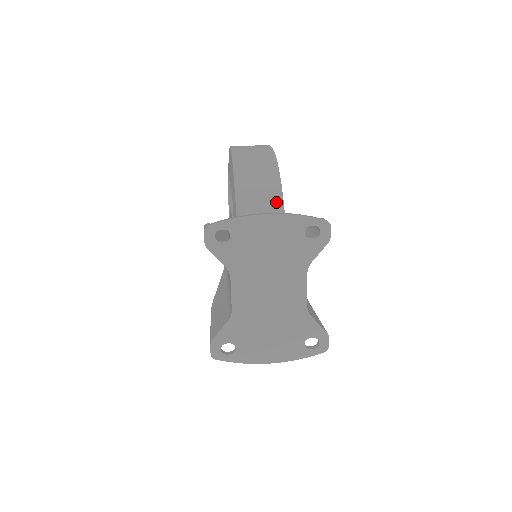
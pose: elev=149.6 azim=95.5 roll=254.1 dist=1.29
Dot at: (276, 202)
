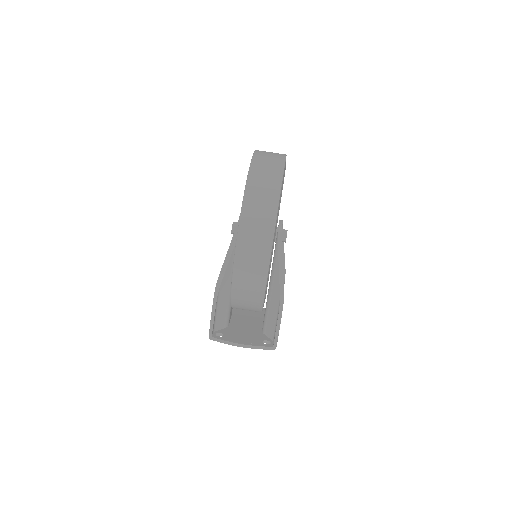
Dot at: (257, 311)
